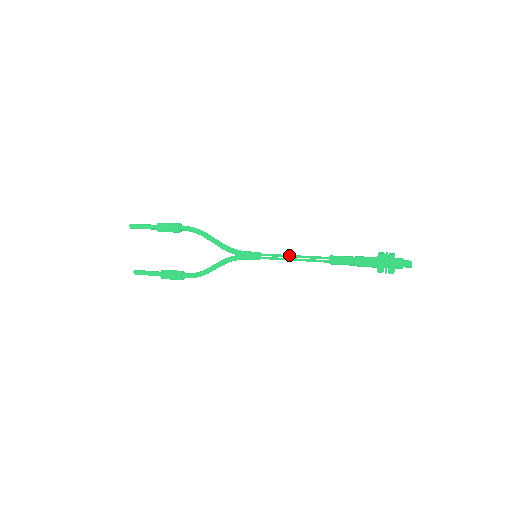
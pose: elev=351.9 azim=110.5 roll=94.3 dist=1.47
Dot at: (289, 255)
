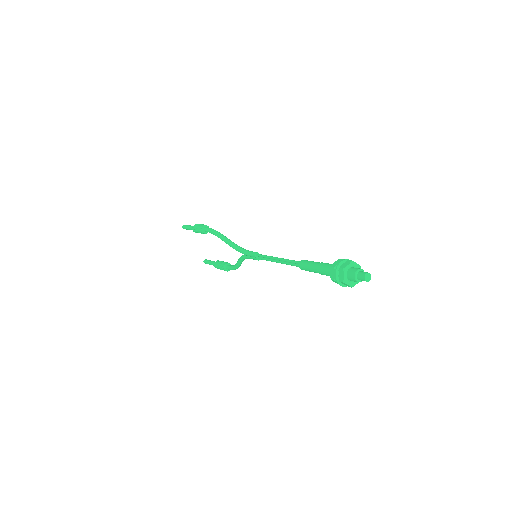
Dot at: (274, 258)
